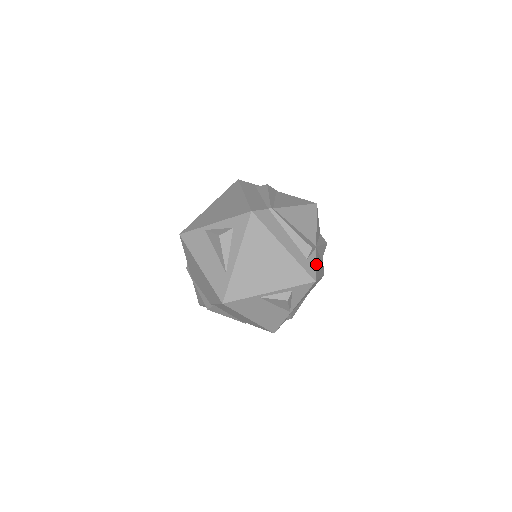
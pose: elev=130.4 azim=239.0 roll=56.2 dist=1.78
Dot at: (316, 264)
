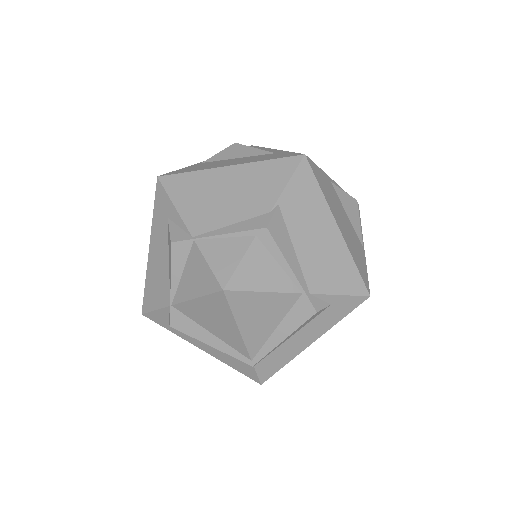
Dot at: occluded
